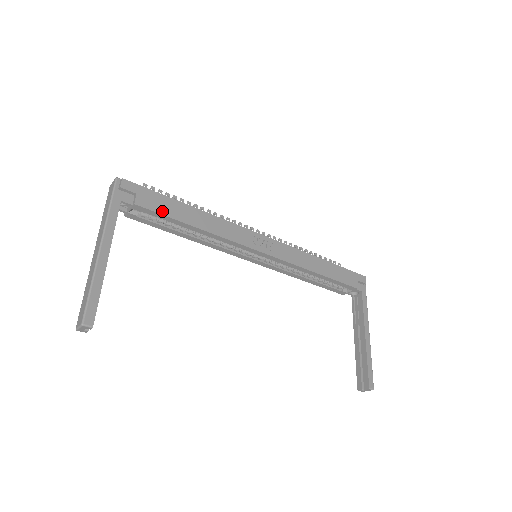
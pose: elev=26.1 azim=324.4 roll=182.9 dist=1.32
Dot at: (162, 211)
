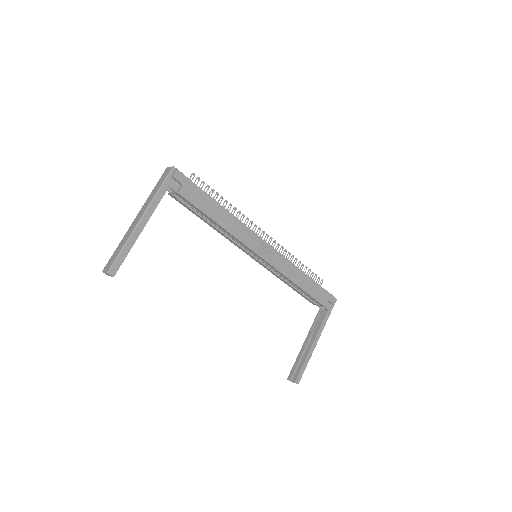
Dot at: (197, 204)
